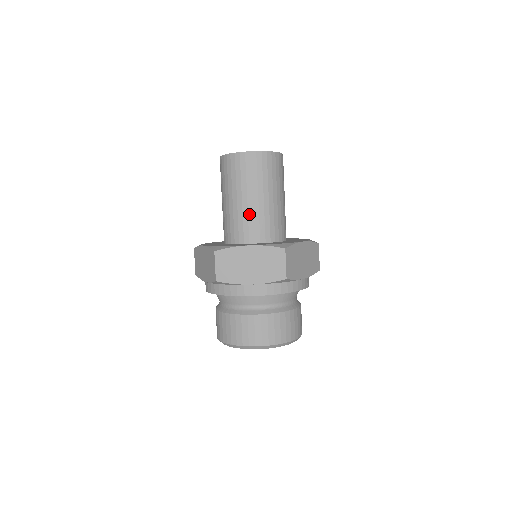
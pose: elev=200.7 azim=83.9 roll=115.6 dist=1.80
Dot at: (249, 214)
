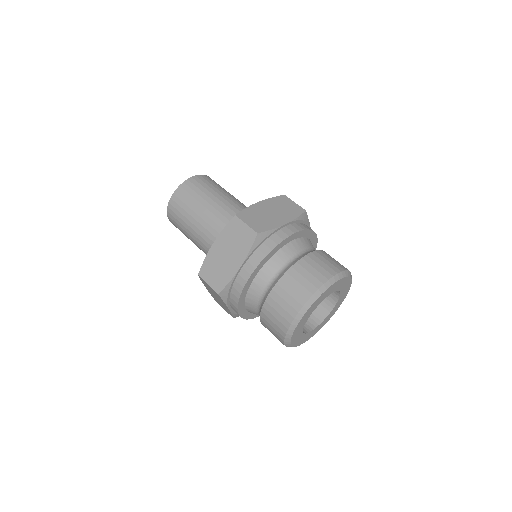
Dot at: (208, 229)
